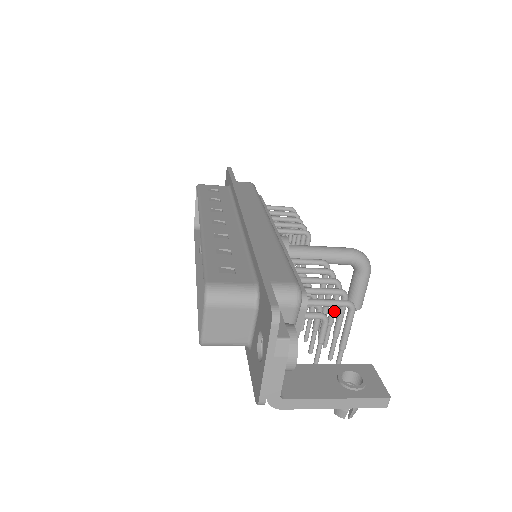
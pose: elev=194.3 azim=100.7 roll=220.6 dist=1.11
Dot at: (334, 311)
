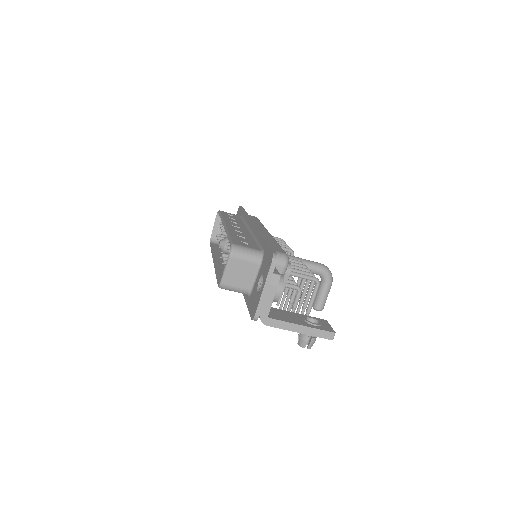
Dot at: (305, 292)
